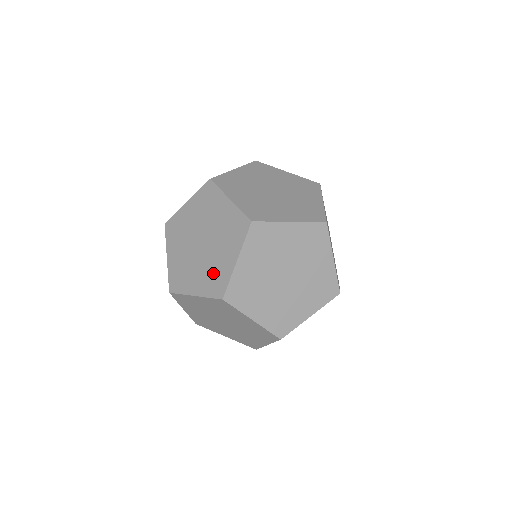
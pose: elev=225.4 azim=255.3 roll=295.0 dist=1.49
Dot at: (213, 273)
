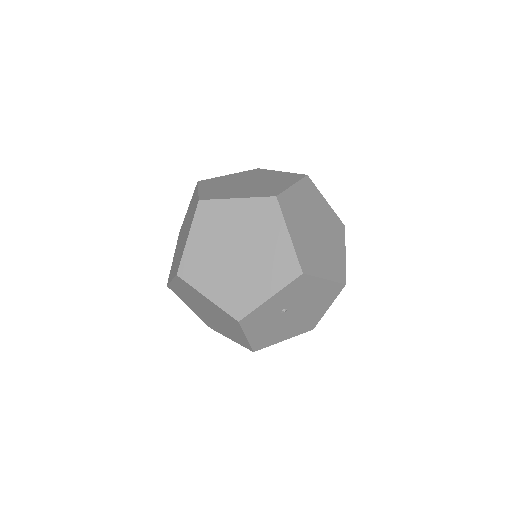
Dot at: (263, 190)
